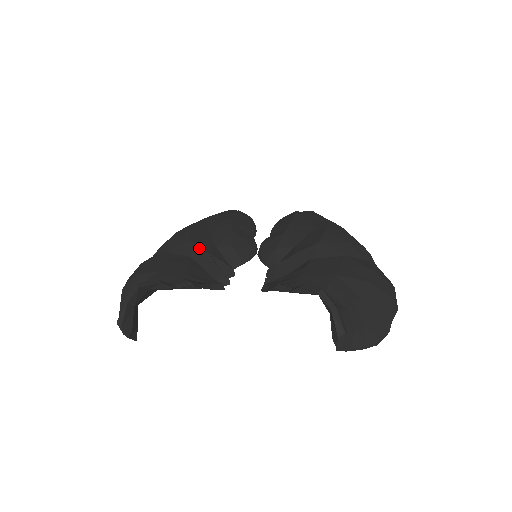
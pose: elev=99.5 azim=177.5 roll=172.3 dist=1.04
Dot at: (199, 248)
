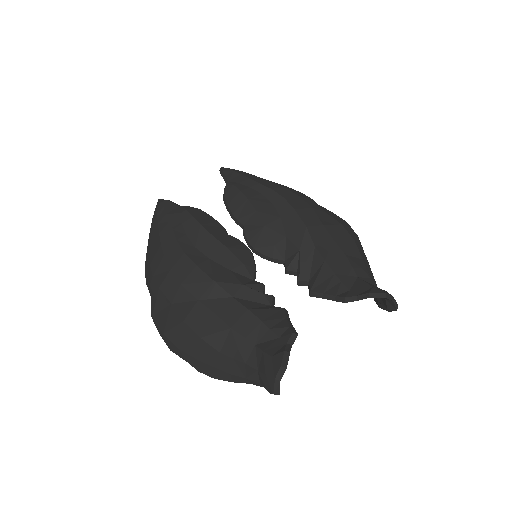
Dot at: (230, 285)
